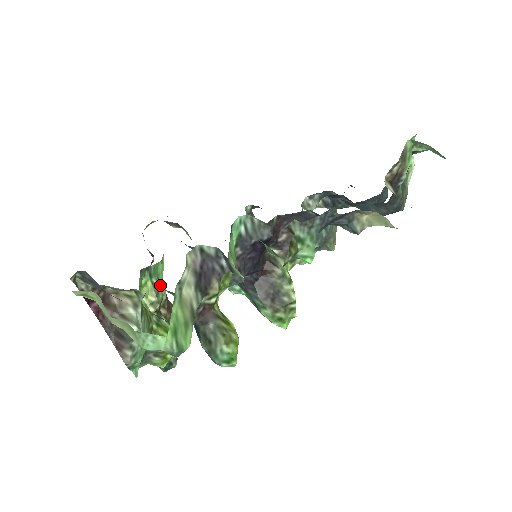
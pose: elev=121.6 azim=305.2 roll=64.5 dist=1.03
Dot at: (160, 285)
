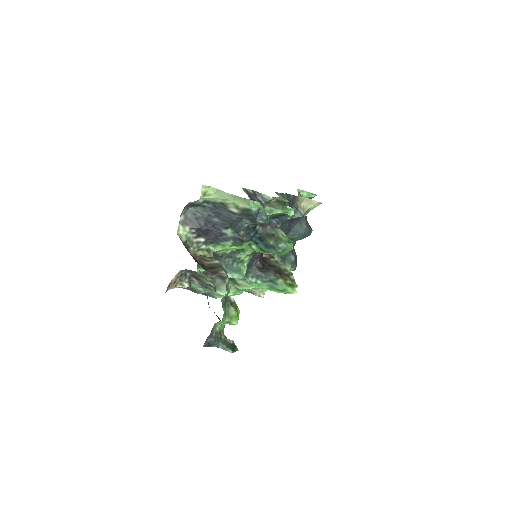
Dot at: occluded
